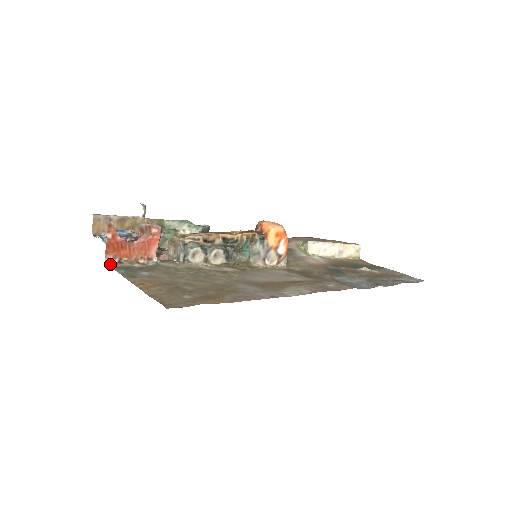
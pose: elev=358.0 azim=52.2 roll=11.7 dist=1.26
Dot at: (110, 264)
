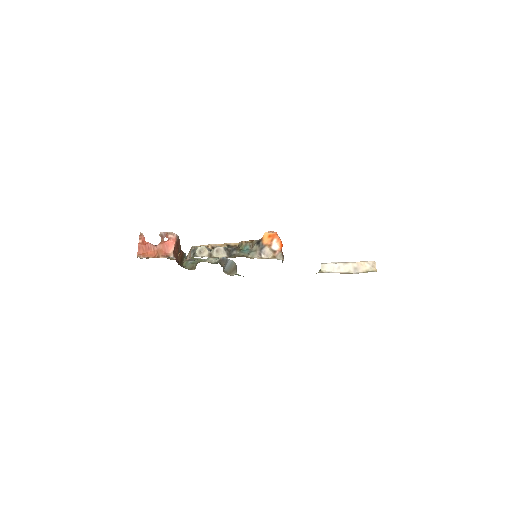
Dot at: occluded
